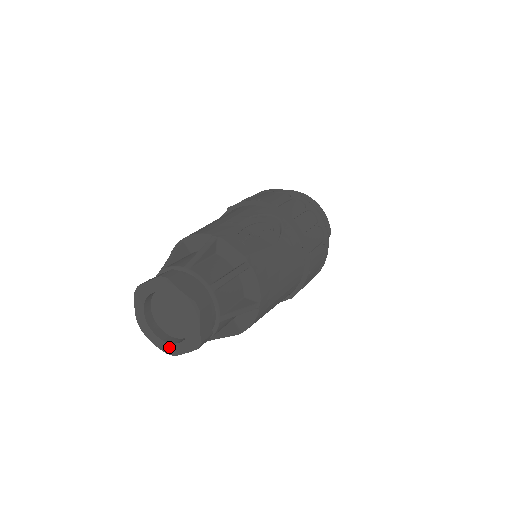
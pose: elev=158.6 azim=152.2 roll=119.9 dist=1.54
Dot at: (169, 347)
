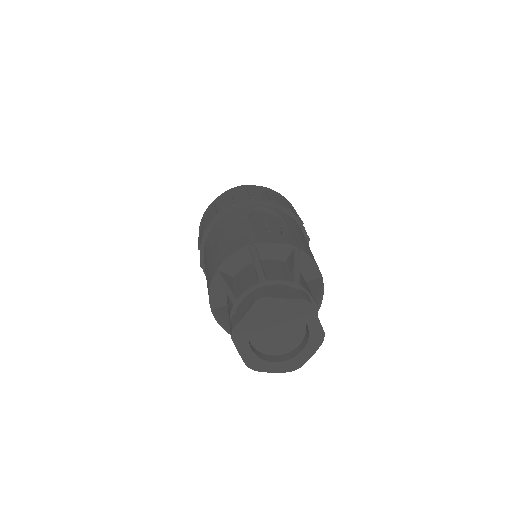
Dot at: (292, 363)
